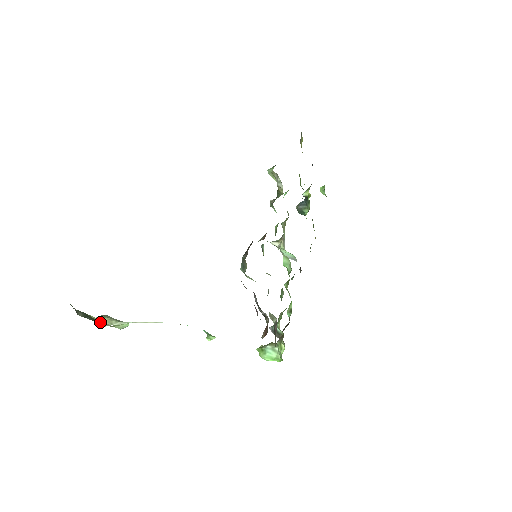
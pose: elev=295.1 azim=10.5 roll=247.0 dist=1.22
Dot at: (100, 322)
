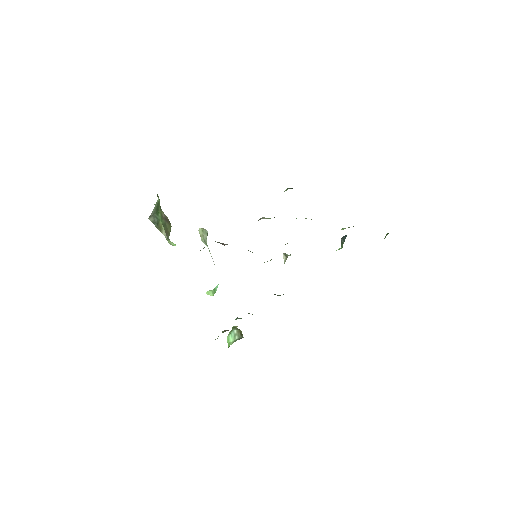
Dot at: (163, 232)
